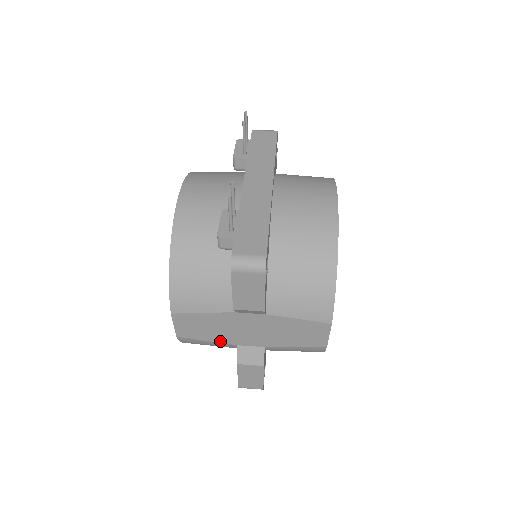
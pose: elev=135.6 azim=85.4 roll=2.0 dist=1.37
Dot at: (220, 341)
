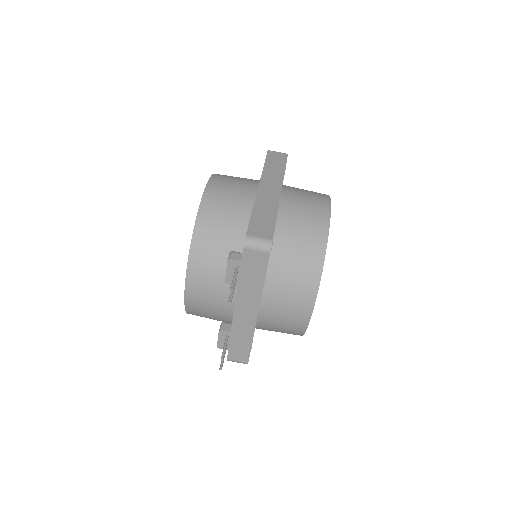
Dot at: occluded
